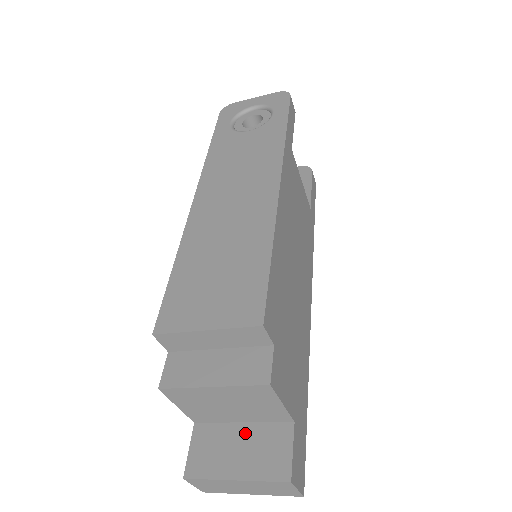
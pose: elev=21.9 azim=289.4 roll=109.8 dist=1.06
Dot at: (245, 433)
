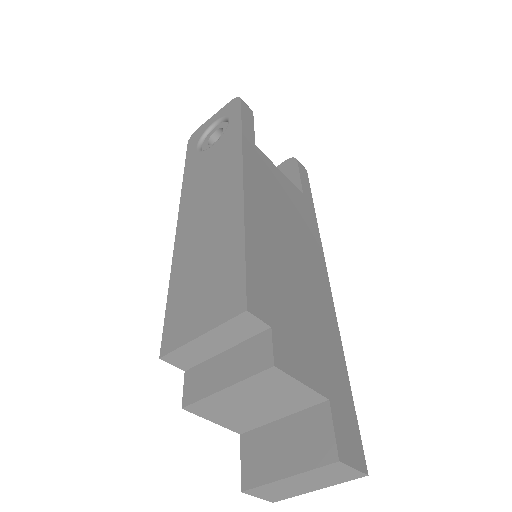
Dot at: (286, 428)
